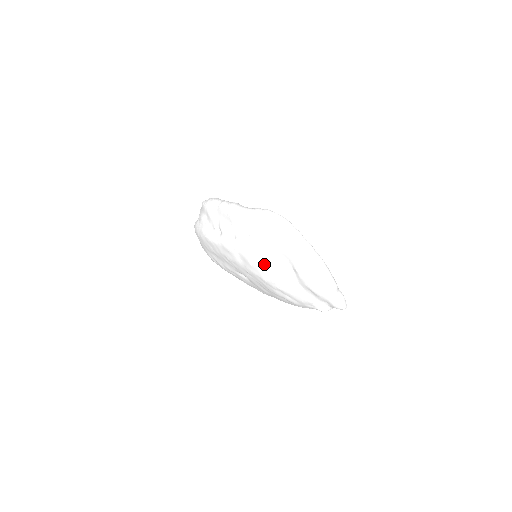
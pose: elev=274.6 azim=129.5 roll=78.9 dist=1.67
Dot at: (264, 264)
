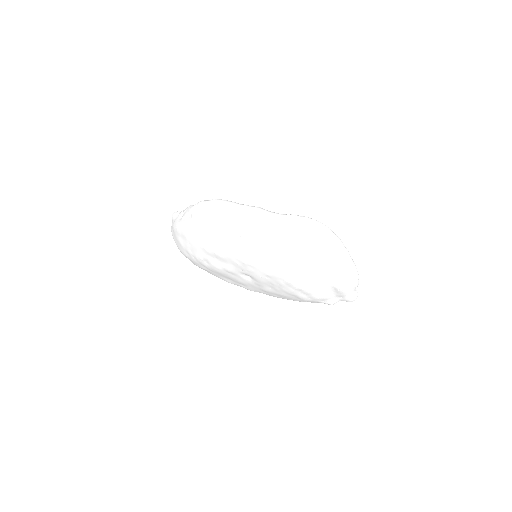
Dot at: (297, 268)
